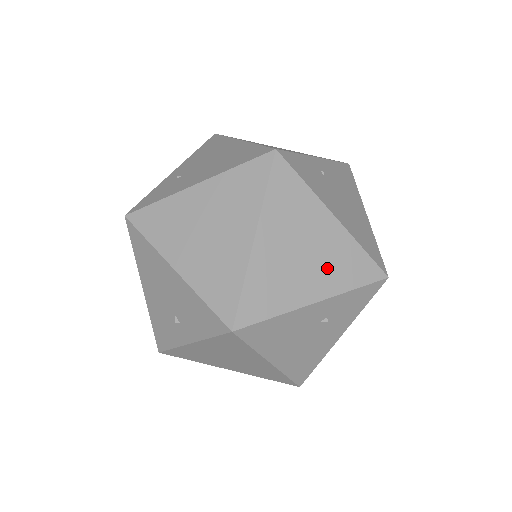
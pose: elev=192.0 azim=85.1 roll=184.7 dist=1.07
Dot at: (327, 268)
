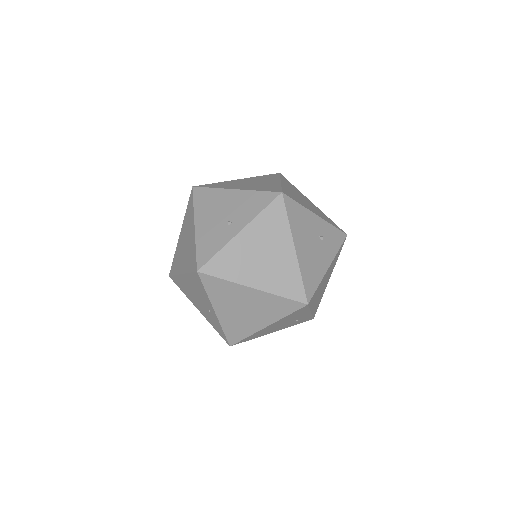
Dot at: (317, 211)
